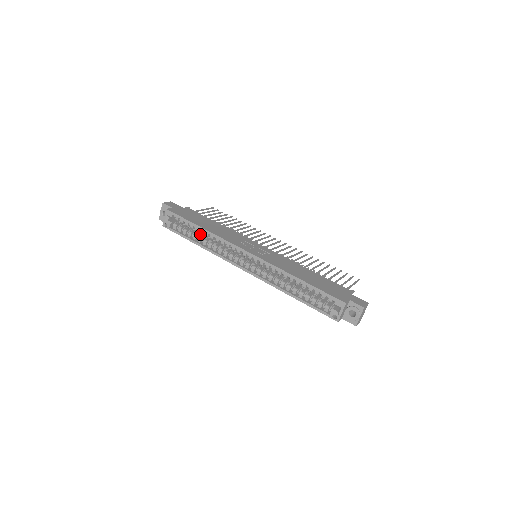
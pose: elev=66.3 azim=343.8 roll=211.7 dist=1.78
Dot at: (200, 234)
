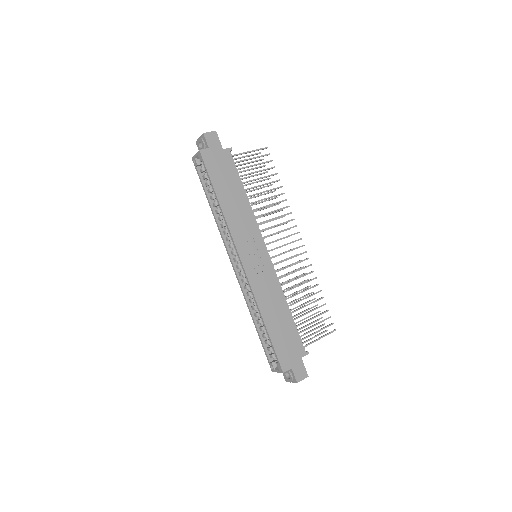
Dot at: occluded
